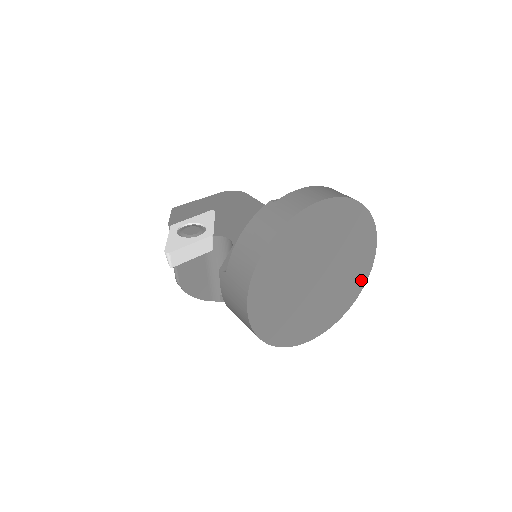
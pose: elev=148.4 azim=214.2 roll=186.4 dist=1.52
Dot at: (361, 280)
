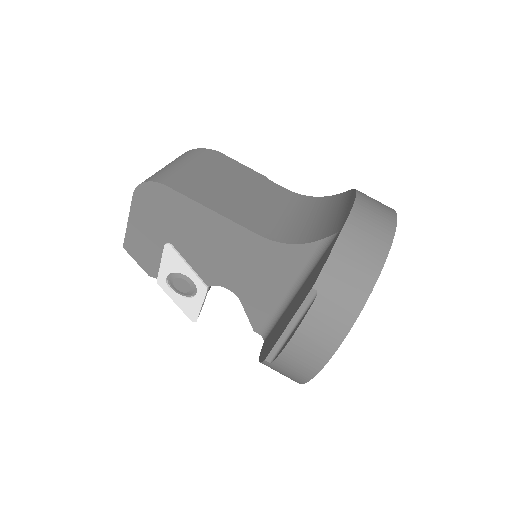
Dot at: occluded
